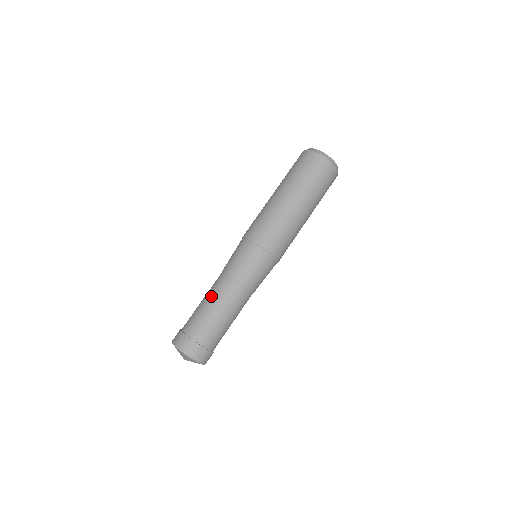
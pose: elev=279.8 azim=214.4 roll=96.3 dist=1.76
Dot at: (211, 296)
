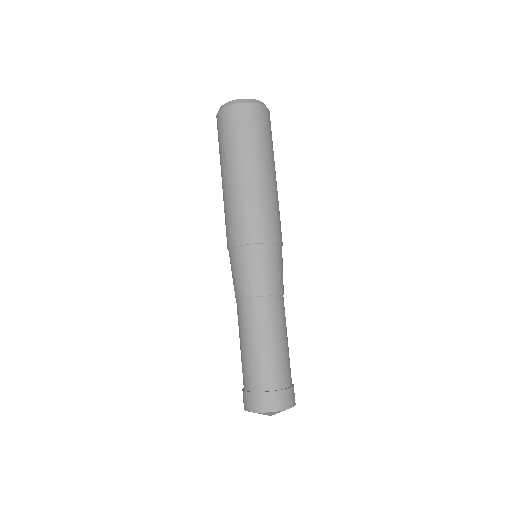
Dot at: (264, 331)
